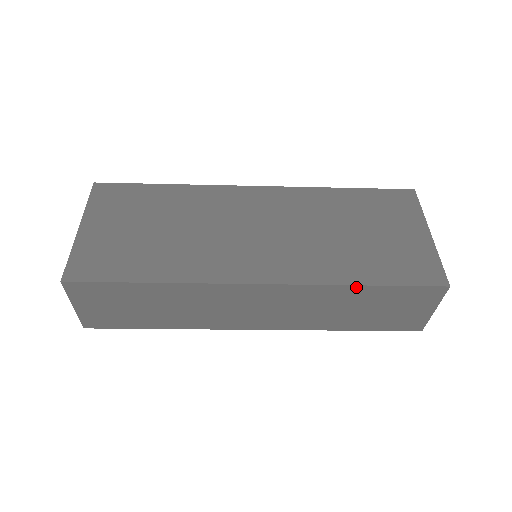
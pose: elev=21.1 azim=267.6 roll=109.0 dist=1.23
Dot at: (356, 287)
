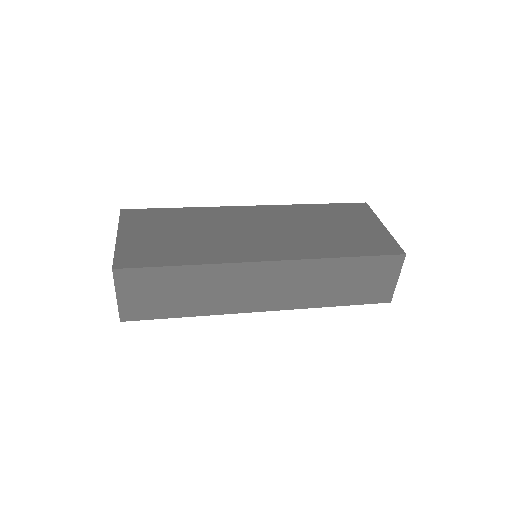
Dot at: (340, 259)
